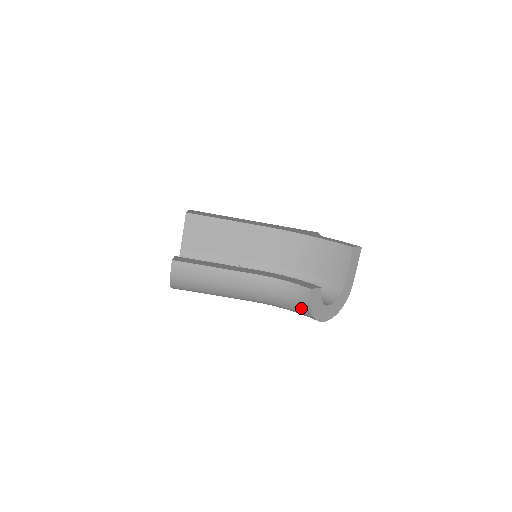
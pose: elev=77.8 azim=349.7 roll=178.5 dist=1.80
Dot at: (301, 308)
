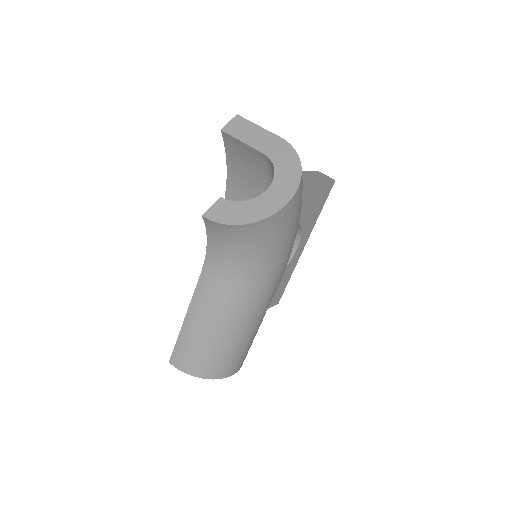
Dot at: (242, 236)
